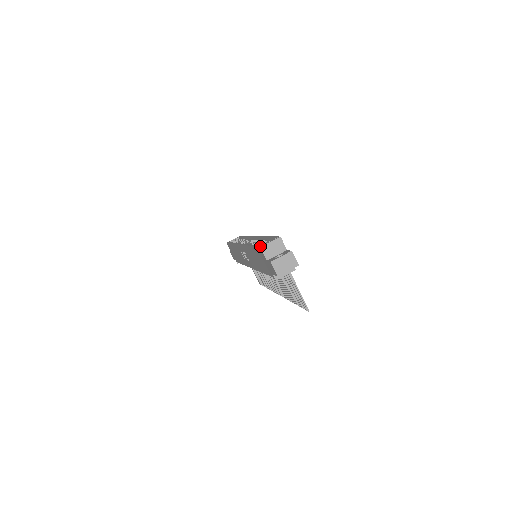
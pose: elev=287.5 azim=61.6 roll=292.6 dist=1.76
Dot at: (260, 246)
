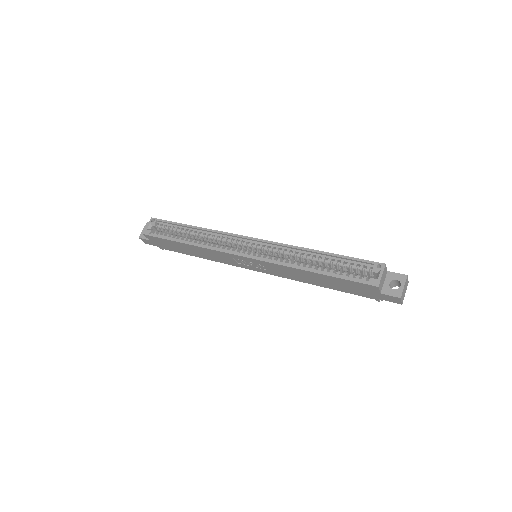
Dot at: (376, 285)
